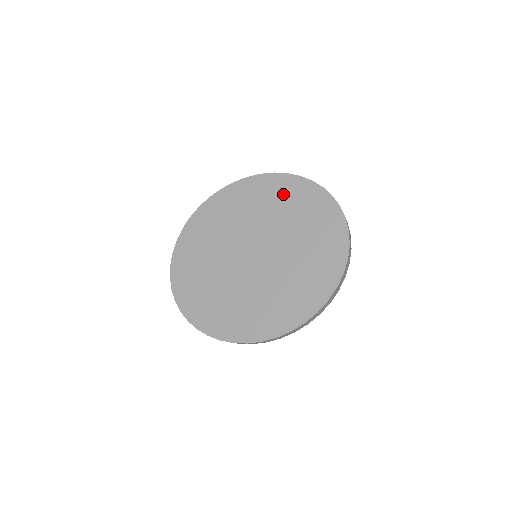
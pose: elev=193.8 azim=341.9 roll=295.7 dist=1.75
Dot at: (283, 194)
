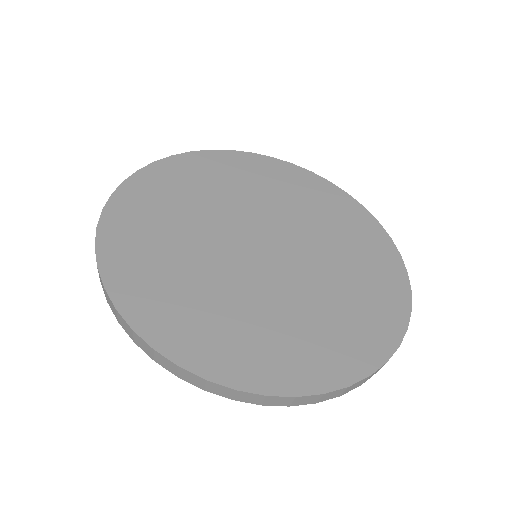
Dot at: (363, 245)
